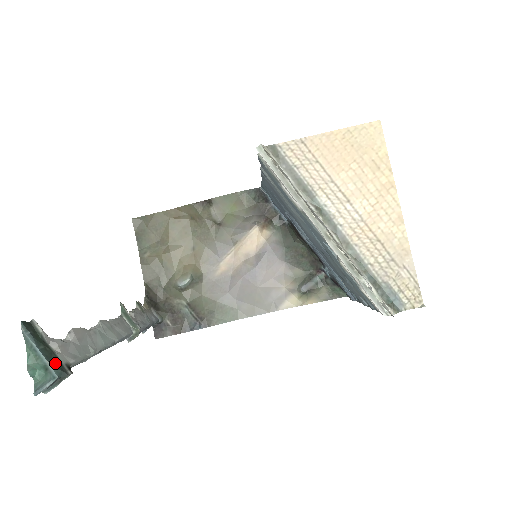
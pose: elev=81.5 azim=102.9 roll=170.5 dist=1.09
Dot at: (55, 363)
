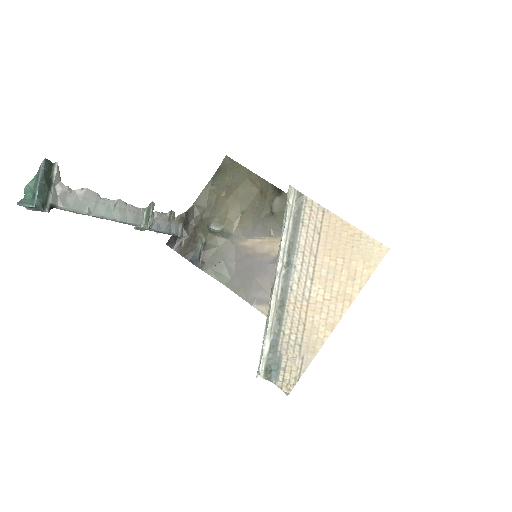
Dot at: (42, 198)
